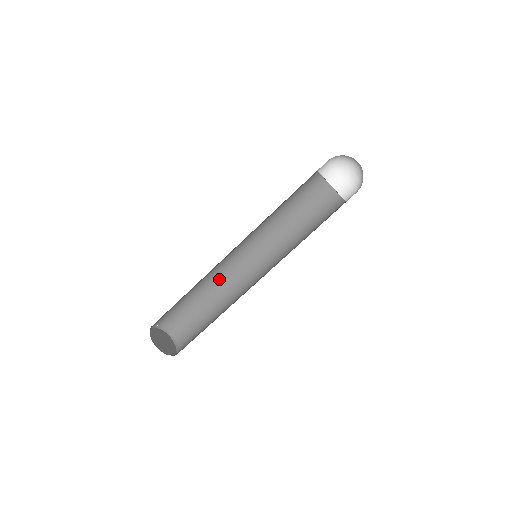
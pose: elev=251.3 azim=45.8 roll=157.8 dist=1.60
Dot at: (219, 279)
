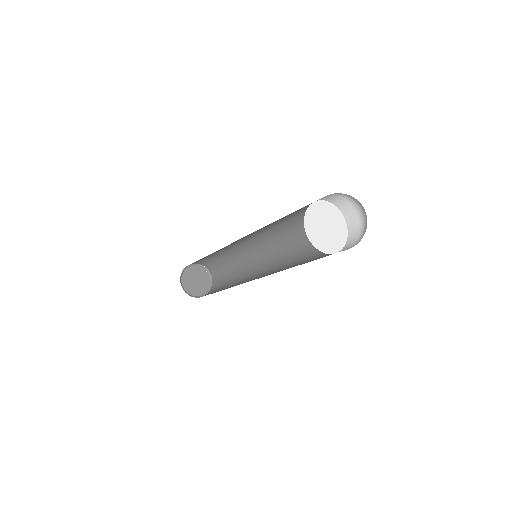
Dot at: occluded
